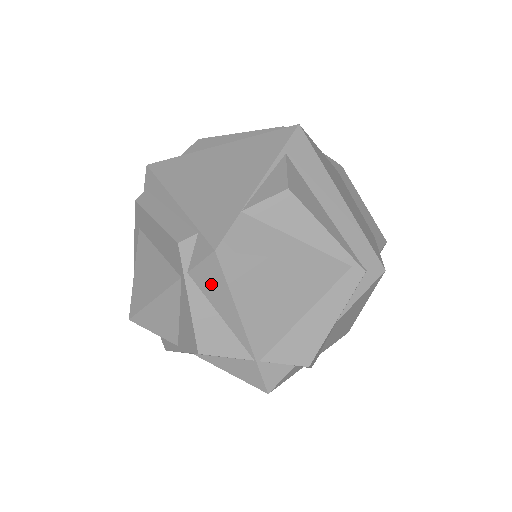
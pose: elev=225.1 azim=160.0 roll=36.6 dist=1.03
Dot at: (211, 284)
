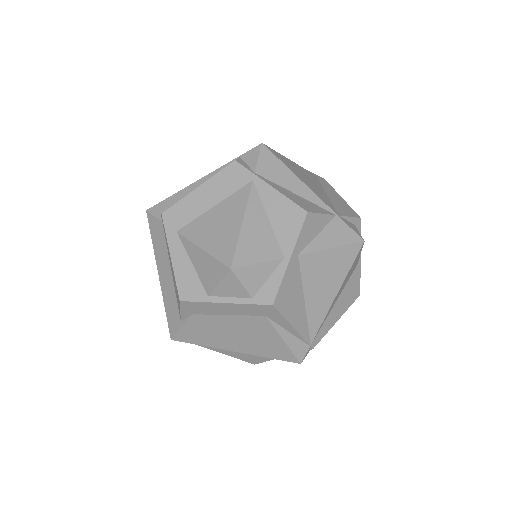
Dot at: (274, 170)
